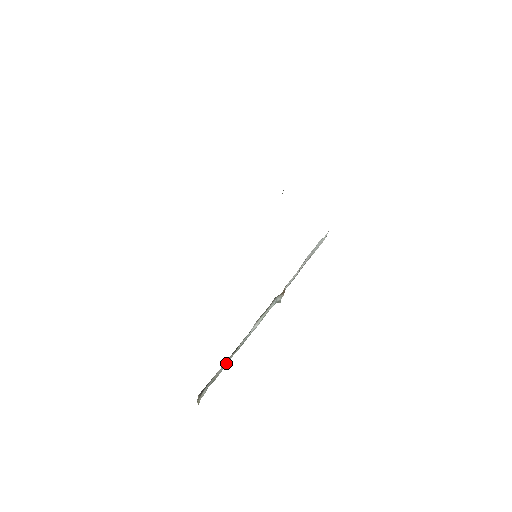
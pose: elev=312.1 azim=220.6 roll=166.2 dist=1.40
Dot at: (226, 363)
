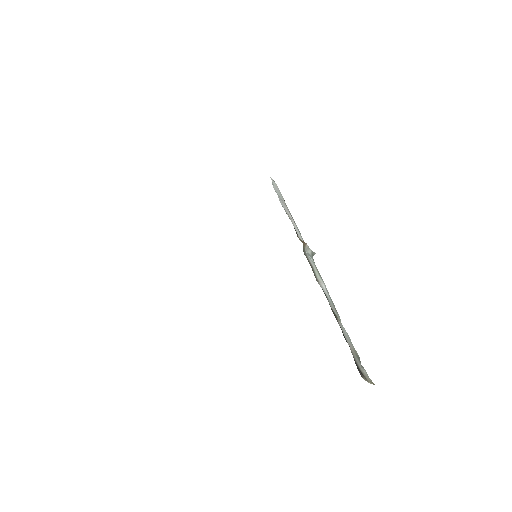
Dot at: (345, 334)
